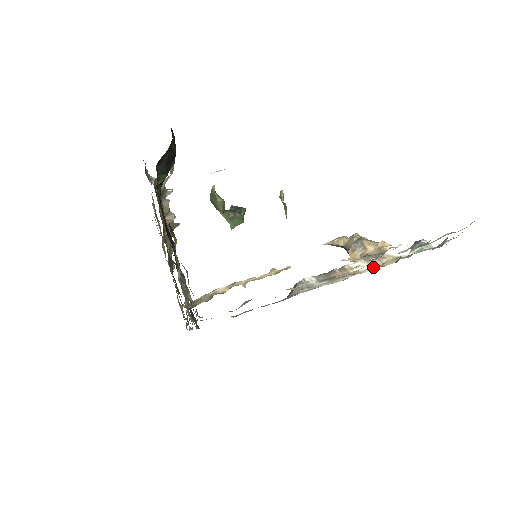
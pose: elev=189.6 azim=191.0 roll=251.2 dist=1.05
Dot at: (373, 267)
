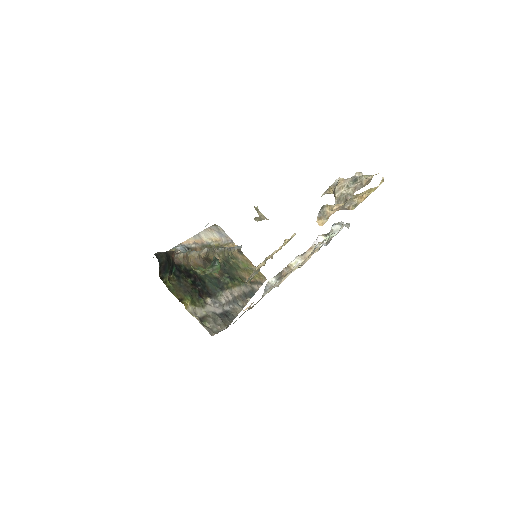
Dot at: (302, 262)
